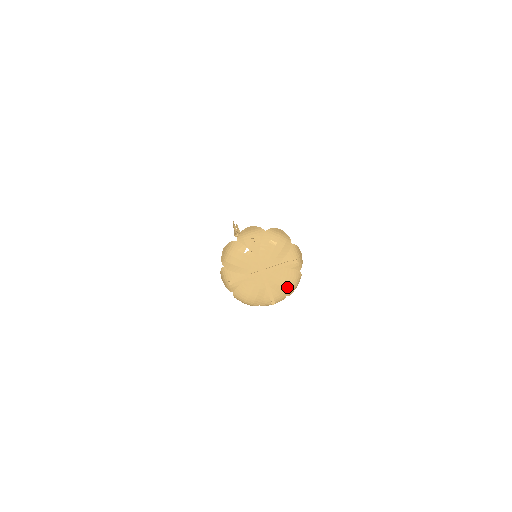
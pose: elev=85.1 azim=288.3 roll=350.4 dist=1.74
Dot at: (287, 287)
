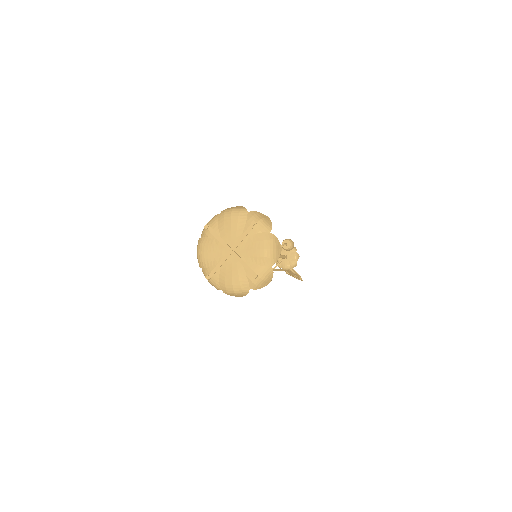
Dot at: (262, 254)
